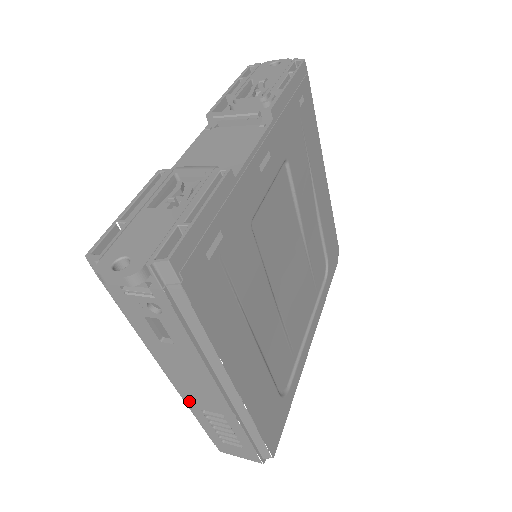
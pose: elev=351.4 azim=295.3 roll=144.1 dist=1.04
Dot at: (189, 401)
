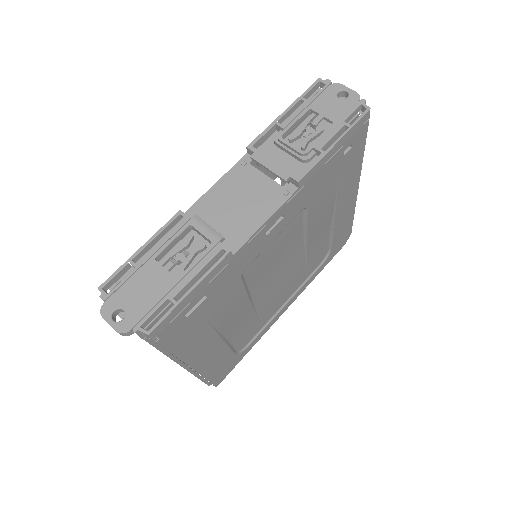
Dot at: occluded
